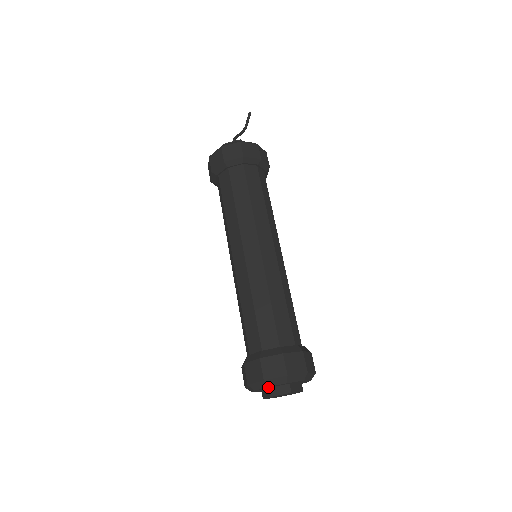
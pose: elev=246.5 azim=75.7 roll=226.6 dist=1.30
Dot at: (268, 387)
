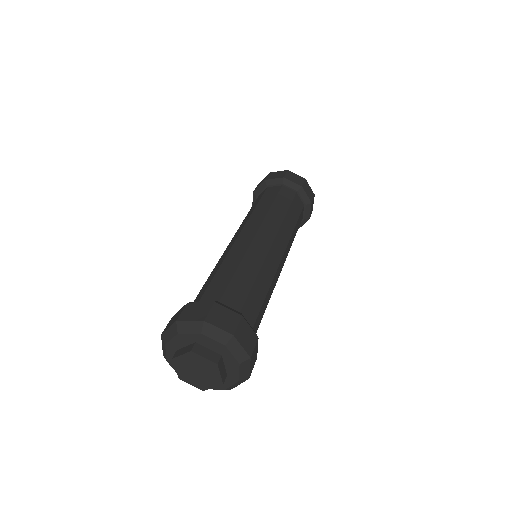
Dot at: (198, 338)
